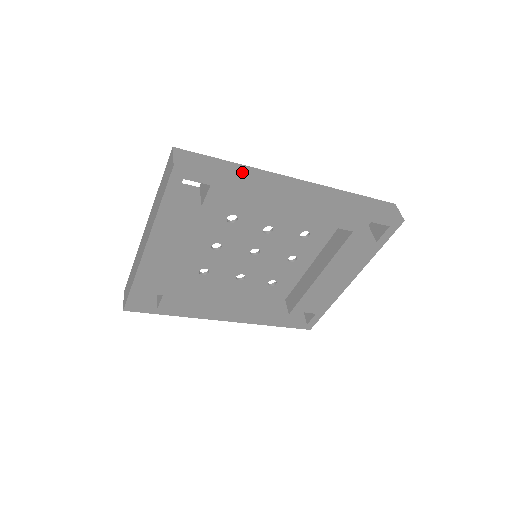
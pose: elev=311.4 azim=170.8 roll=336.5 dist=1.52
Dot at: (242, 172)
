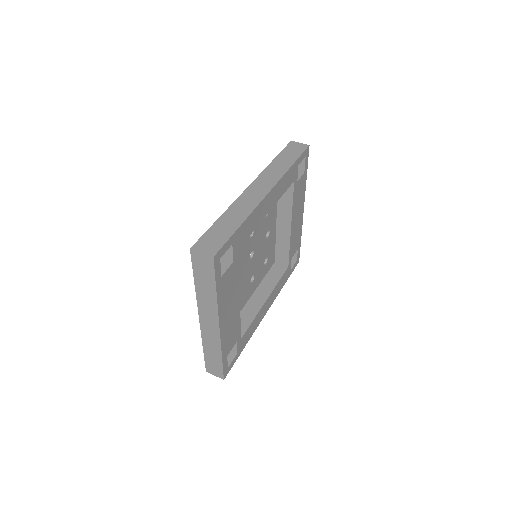
Dot at: (233, 217)
